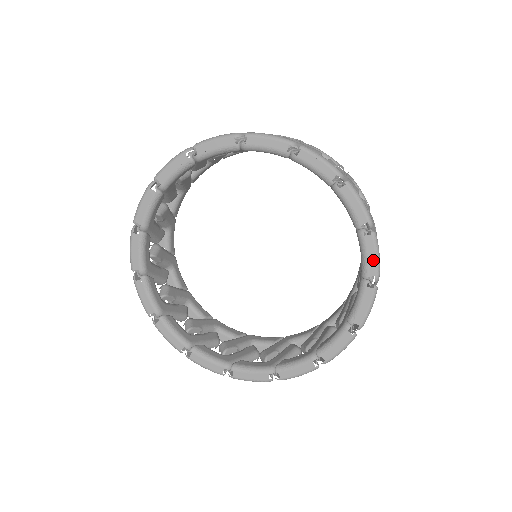
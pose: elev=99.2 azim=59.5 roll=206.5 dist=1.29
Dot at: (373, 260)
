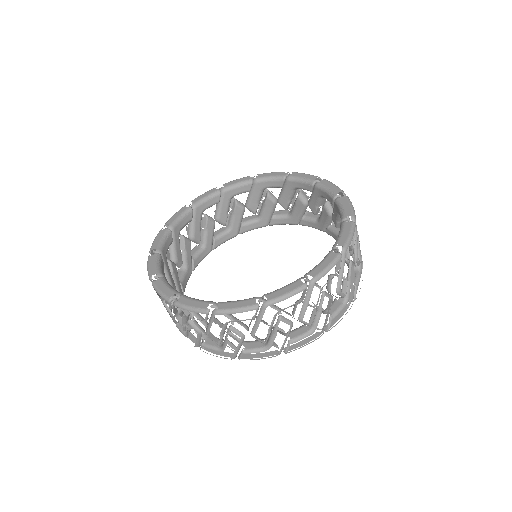
Dot at: (323, 267)
